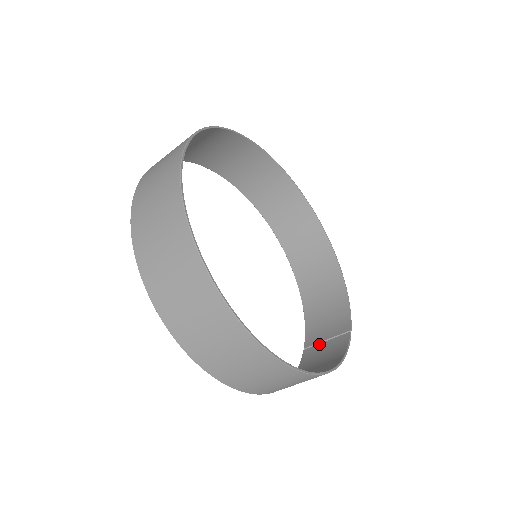
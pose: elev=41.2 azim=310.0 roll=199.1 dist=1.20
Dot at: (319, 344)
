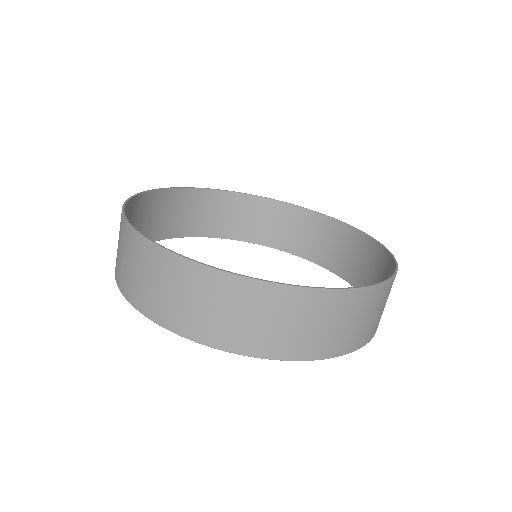
Dot at: occluded
